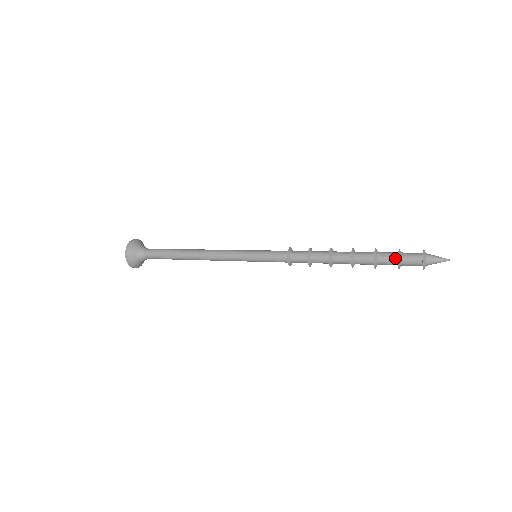
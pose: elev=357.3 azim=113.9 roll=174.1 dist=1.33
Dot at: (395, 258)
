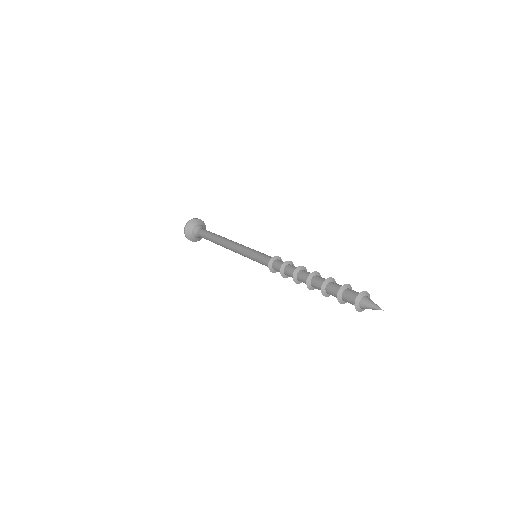
Dot at: (338, 297)
